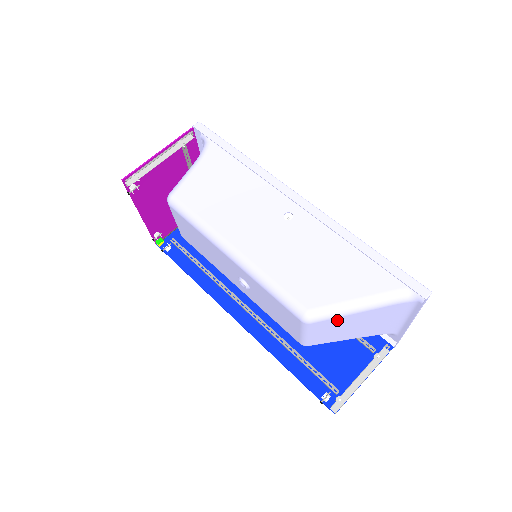
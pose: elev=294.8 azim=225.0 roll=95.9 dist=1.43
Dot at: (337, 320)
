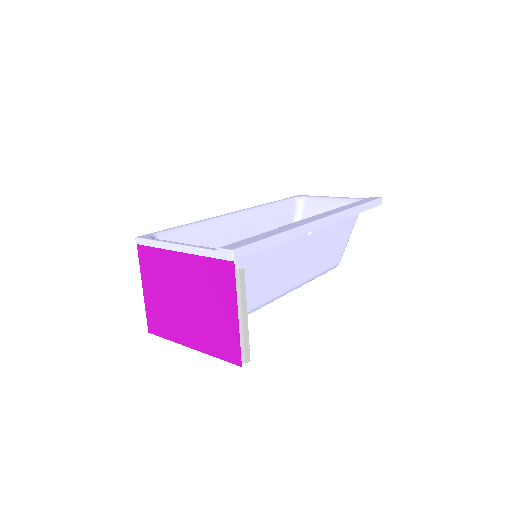
Dot at: occluded
